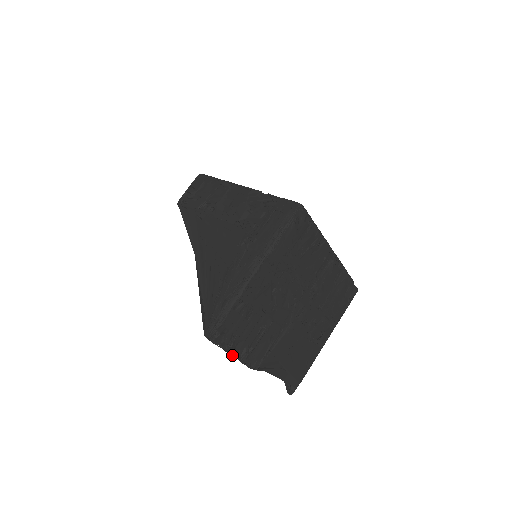
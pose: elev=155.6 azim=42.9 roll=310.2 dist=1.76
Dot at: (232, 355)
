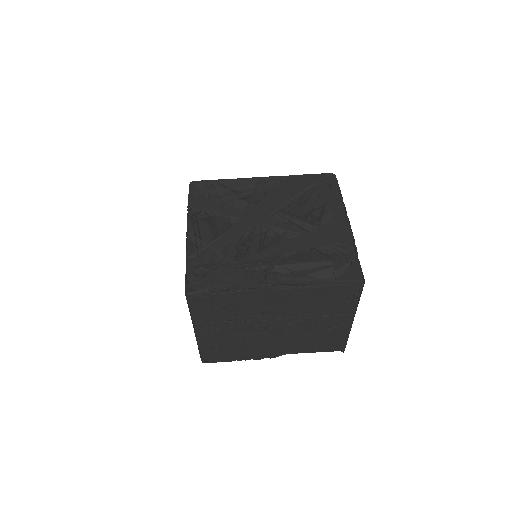
Dot at: occluded
